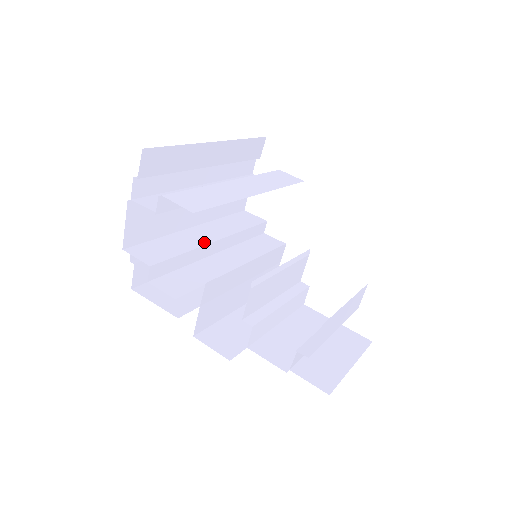
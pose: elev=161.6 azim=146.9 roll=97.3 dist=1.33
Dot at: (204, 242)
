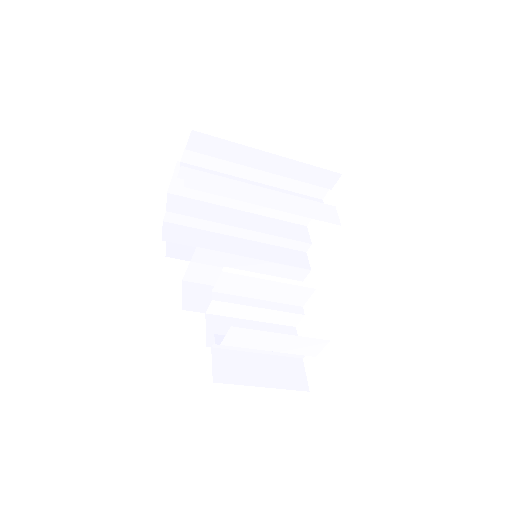
Dot at: (230, 223)
